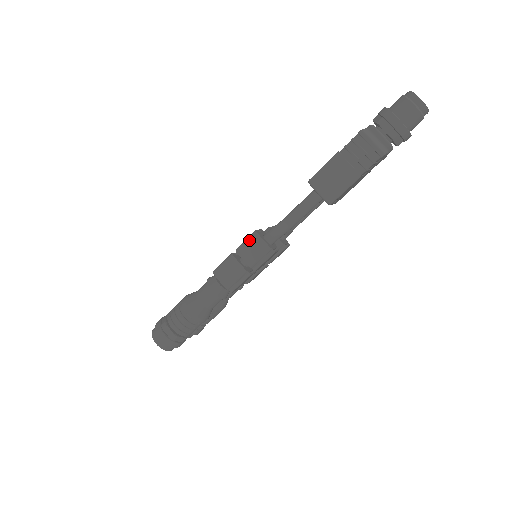
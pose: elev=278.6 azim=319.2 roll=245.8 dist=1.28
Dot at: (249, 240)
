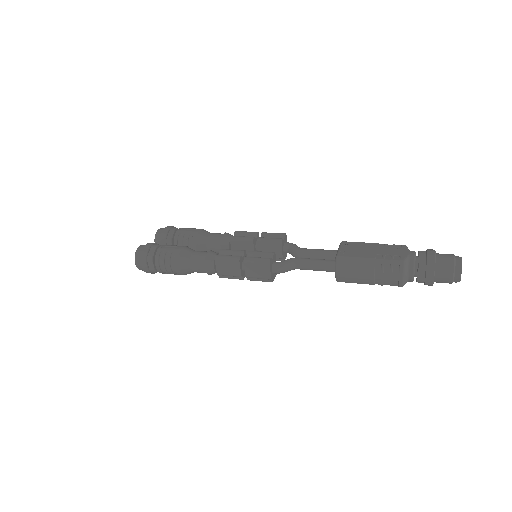
Dot at: (260, 263)
